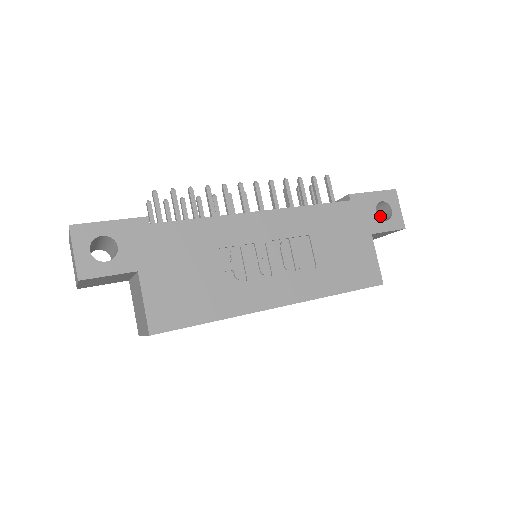
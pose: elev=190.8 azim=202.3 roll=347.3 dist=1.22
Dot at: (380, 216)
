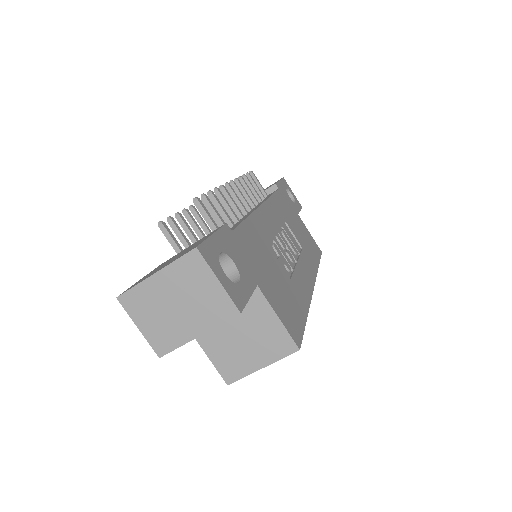
Dot at: occluded
